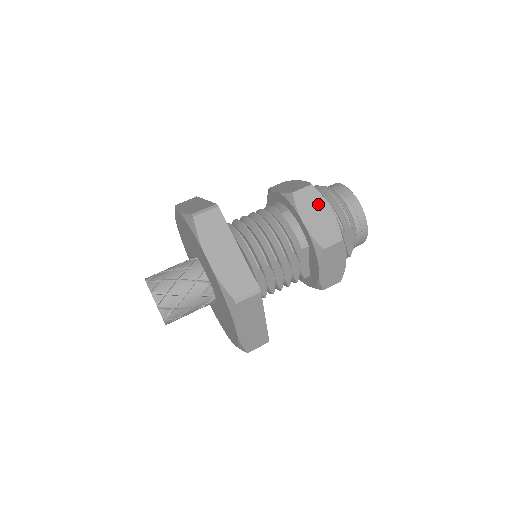
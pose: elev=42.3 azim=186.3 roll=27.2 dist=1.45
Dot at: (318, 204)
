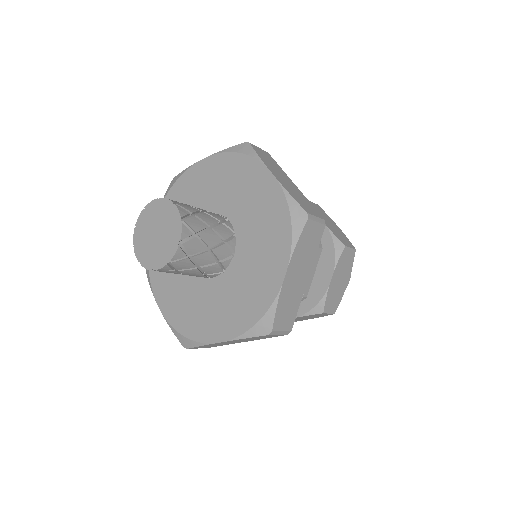
Dot at: (328, 218)
